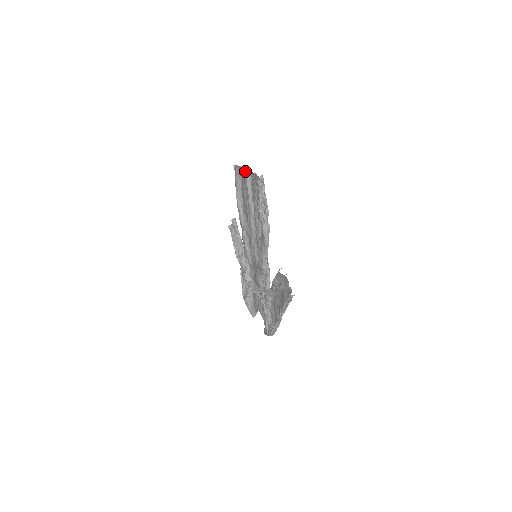
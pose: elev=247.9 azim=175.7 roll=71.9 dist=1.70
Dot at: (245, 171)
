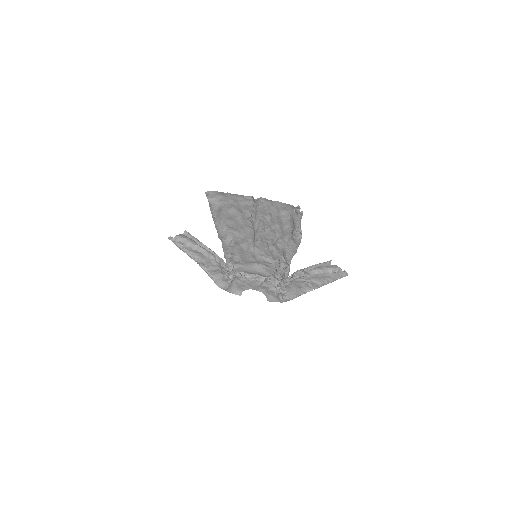
Dot at: (245, 198)
